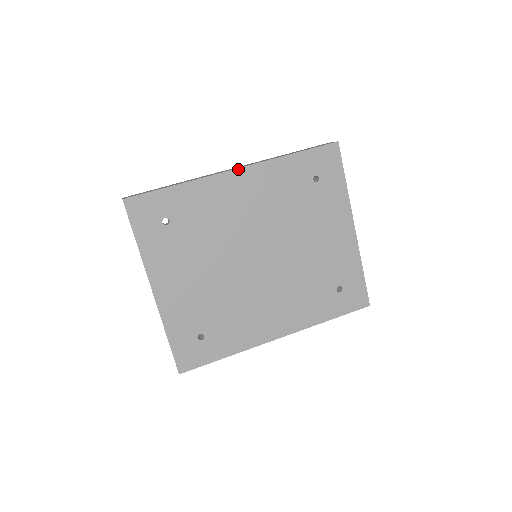
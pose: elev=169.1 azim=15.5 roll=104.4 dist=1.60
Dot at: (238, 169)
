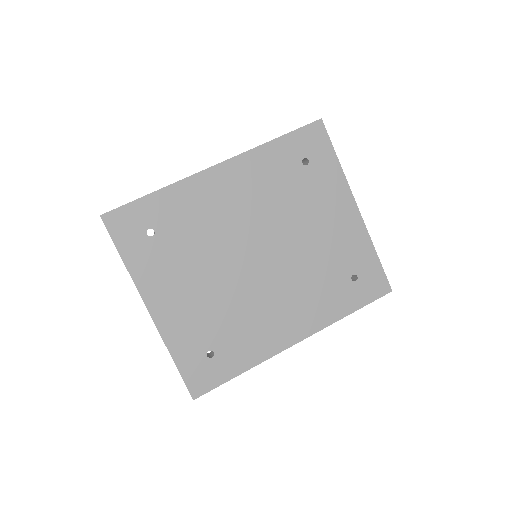
Dot at: (219, 164)
